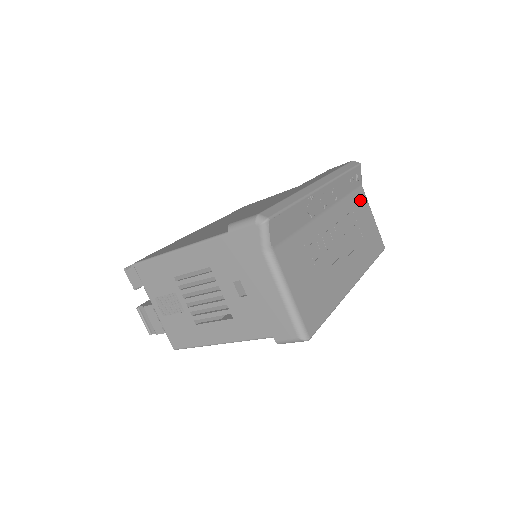
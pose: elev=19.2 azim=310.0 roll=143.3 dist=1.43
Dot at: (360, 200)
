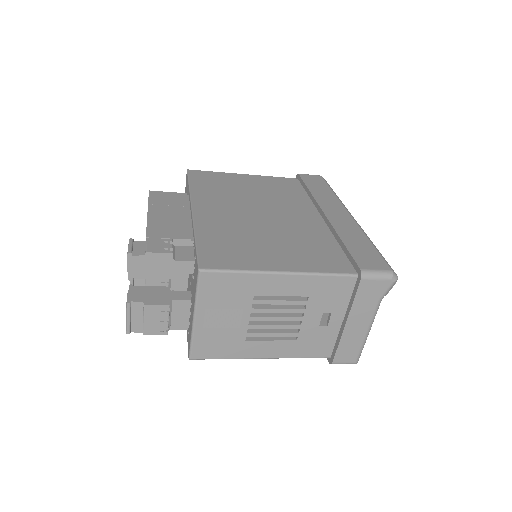
Dot at: occluded
